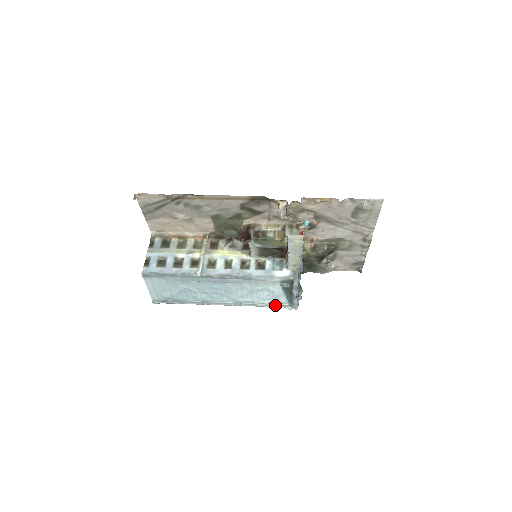
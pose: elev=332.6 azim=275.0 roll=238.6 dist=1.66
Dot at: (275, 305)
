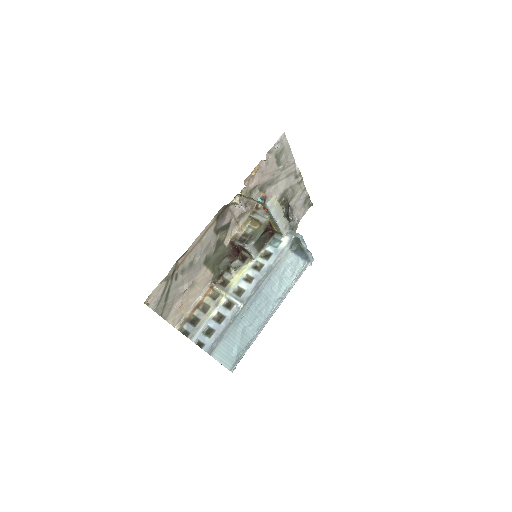
Dot at: (300, 273)
